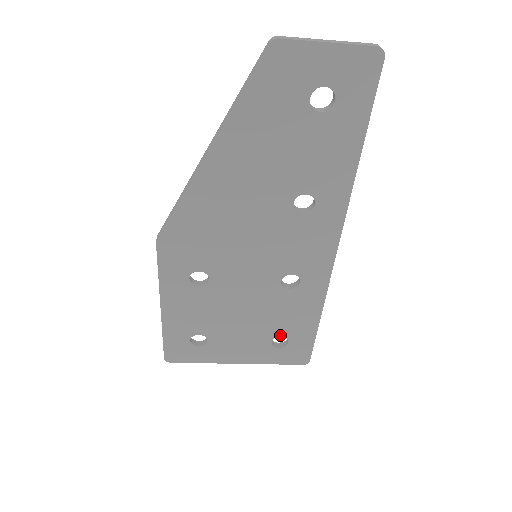
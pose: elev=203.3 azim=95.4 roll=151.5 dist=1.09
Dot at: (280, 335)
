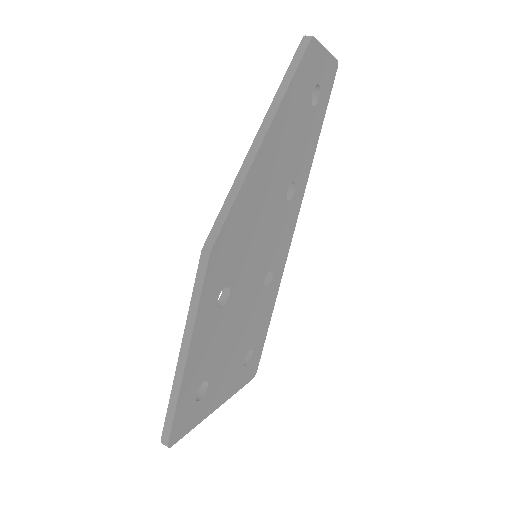
Dot at: (250, 348)
